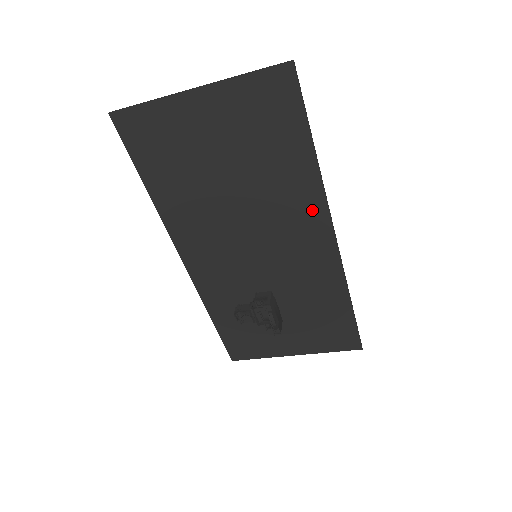
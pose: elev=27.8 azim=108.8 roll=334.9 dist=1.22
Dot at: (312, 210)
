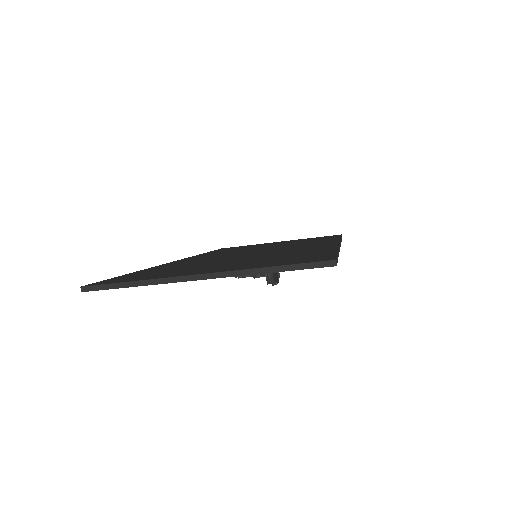
Dot at: occluded
